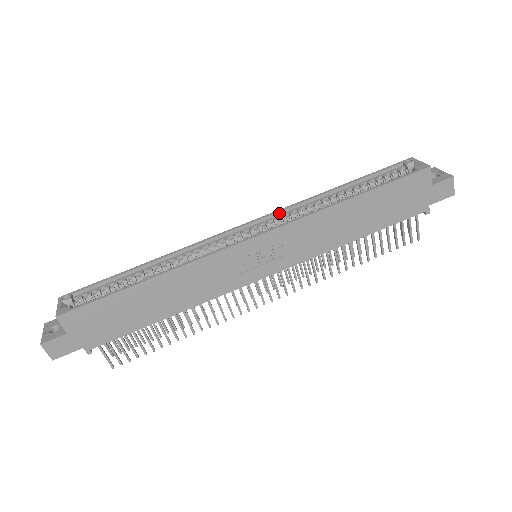
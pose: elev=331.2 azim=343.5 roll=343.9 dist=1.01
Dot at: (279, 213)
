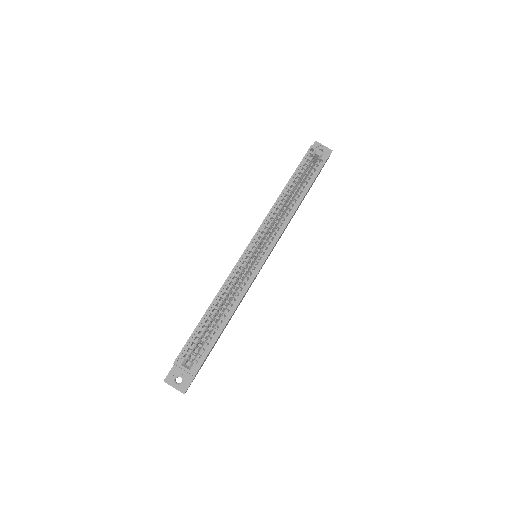
Dot at: (264, 224)
